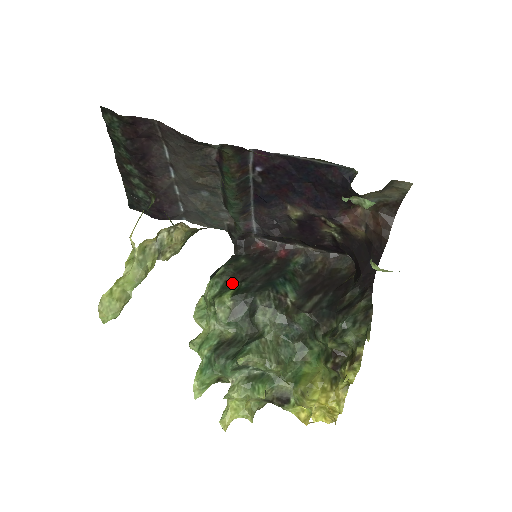
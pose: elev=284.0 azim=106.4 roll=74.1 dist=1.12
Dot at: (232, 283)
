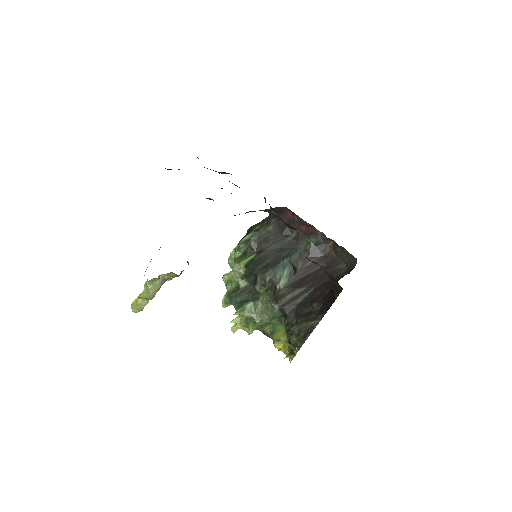
Dot at: (251, 252)
